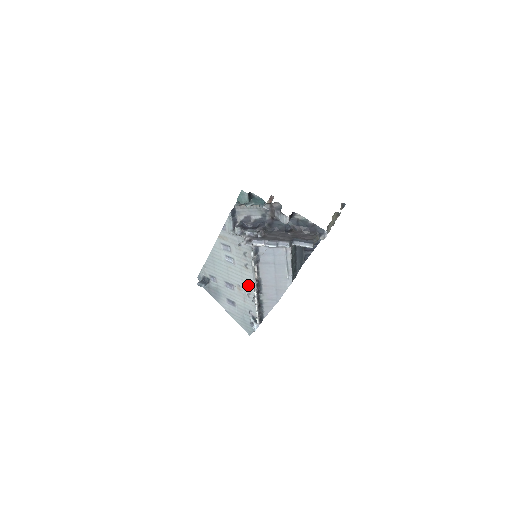
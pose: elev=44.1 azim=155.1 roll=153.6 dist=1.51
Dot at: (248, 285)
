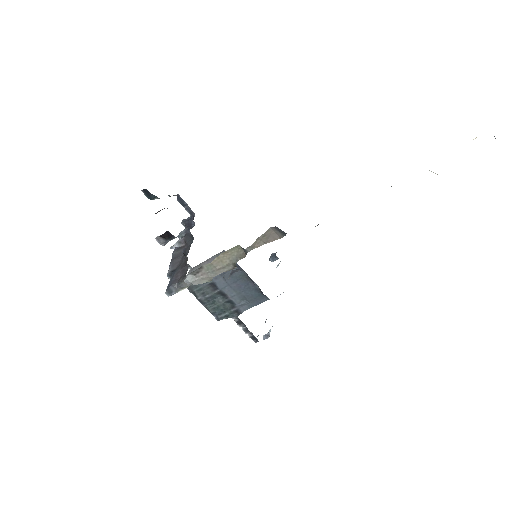
Dot at: occluded
